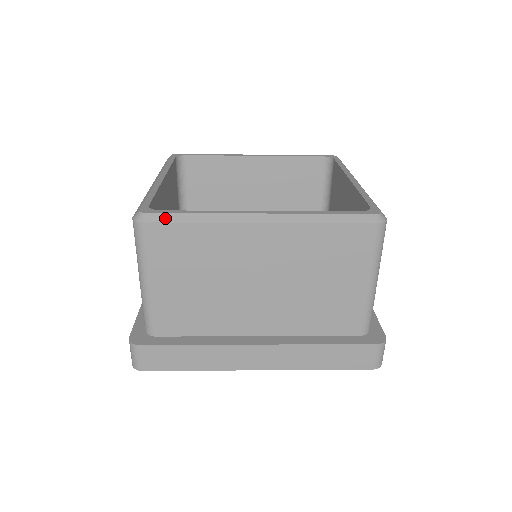
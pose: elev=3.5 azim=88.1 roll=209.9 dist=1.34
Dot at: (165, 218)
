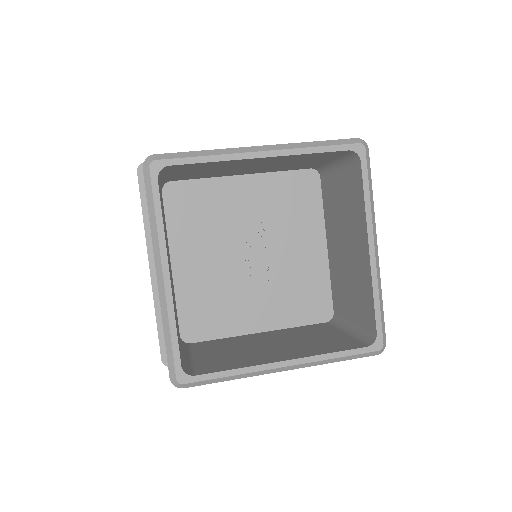
Dot at: (202, 383)
